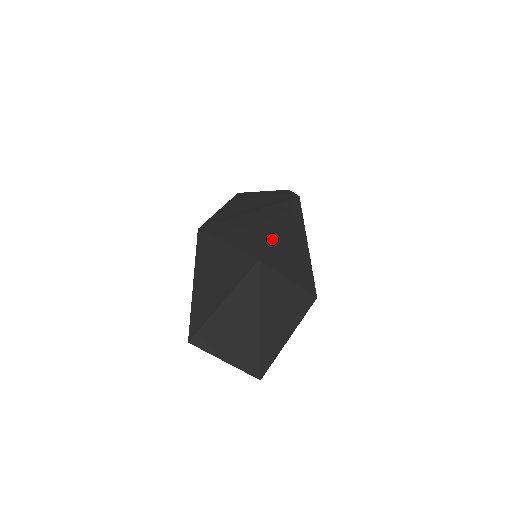
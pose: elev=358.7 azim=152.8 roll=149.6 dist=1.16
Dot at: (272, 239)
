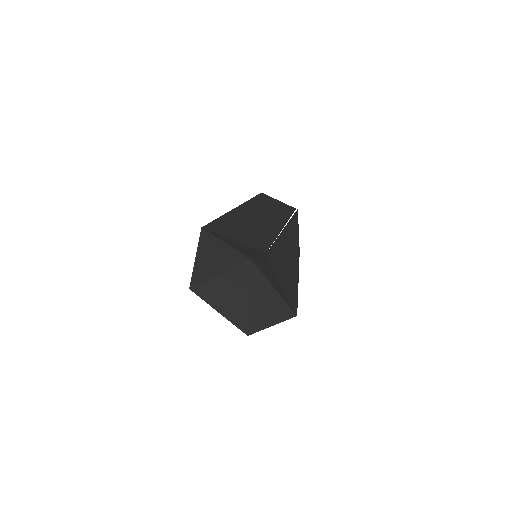
Dot at: (233, 248)
